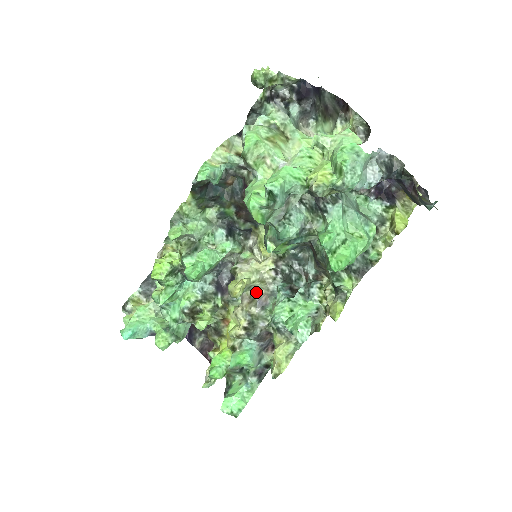
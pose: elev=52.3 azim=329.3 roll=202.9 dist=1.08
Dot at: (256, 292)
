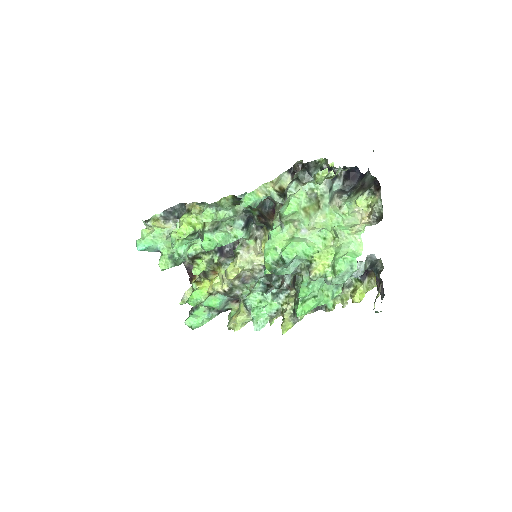
Dot at: (244, 272)
